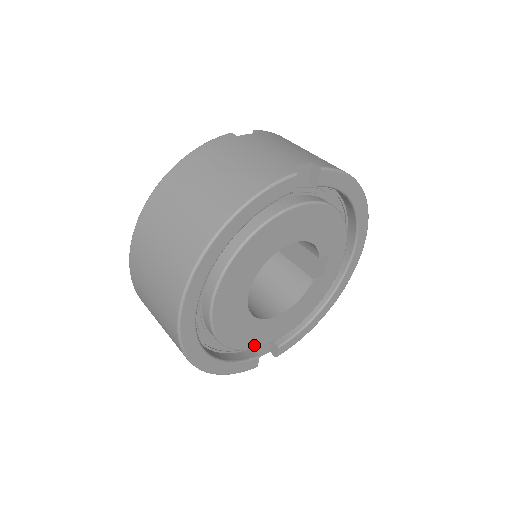
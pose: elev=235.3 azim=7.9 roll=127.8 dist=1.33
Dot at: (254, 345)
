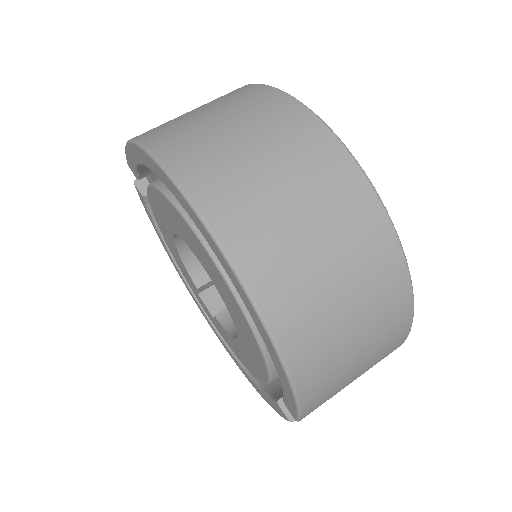
Dot at: occluded
